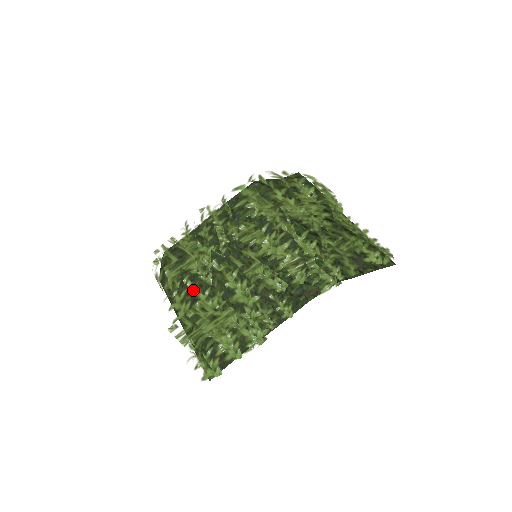
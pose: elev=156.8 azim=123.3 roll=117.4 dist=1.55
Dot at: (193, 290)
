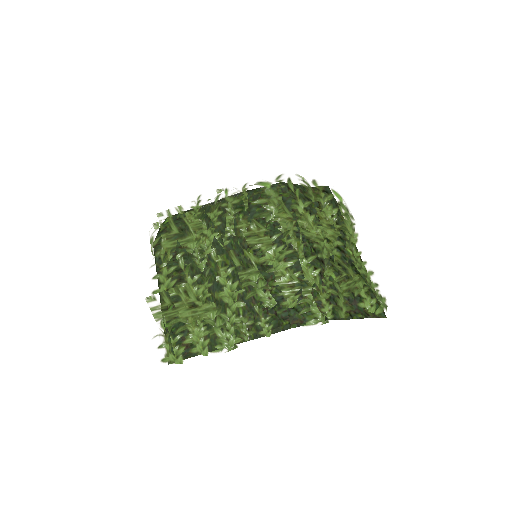
Dot at: (183, 269)
